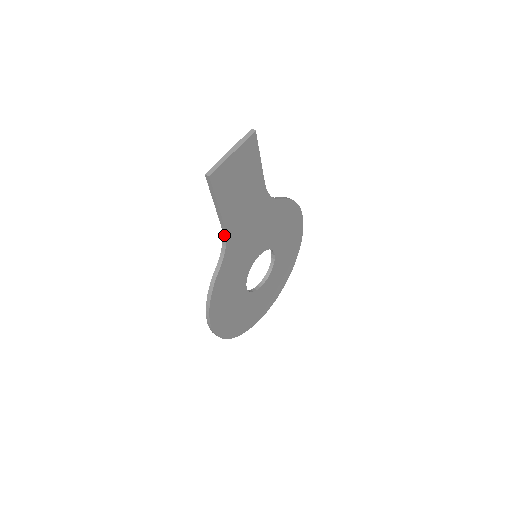
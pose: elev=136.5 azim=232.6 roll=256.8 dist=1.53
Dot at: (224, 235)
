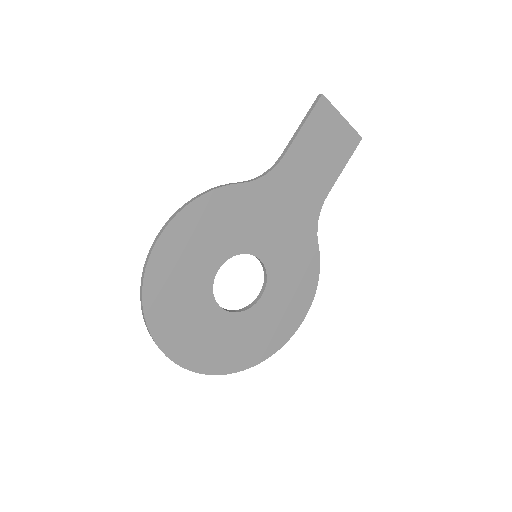
Dot at: (274, 165)
